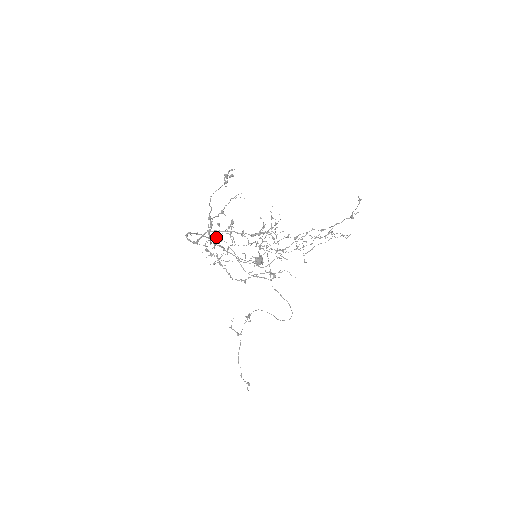
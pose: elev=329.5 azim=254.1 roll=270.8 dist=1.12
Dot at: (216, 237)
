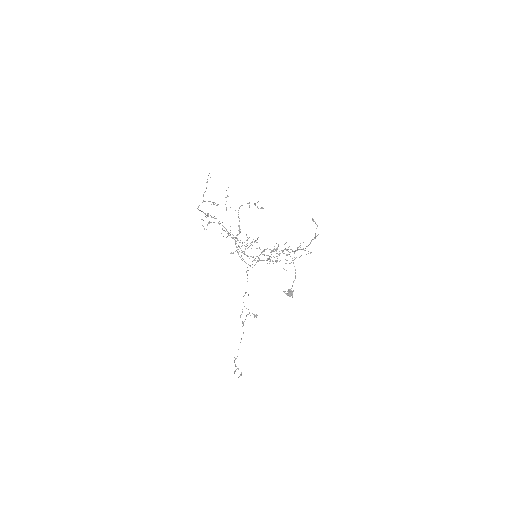
Dot at: occluded
